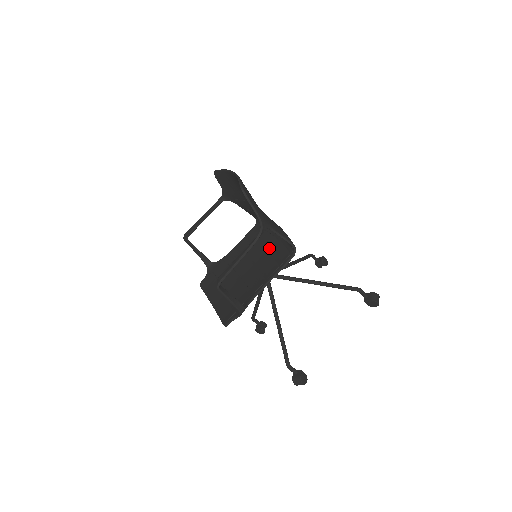
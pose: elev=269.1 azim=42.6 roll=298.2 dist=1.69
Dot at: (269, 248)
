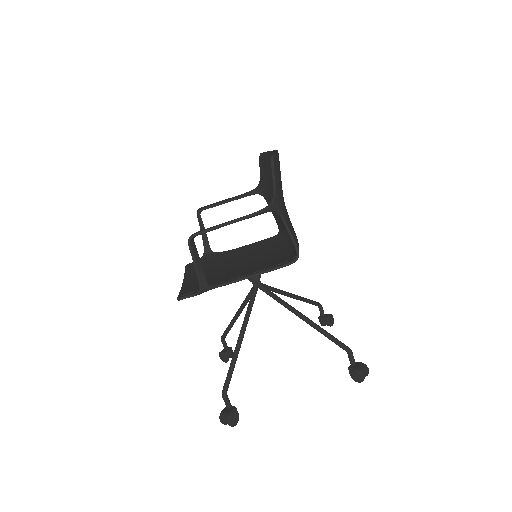
Dot at: (274, 254)
